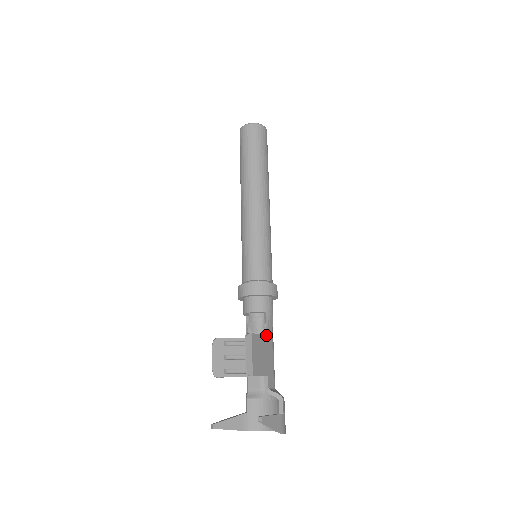
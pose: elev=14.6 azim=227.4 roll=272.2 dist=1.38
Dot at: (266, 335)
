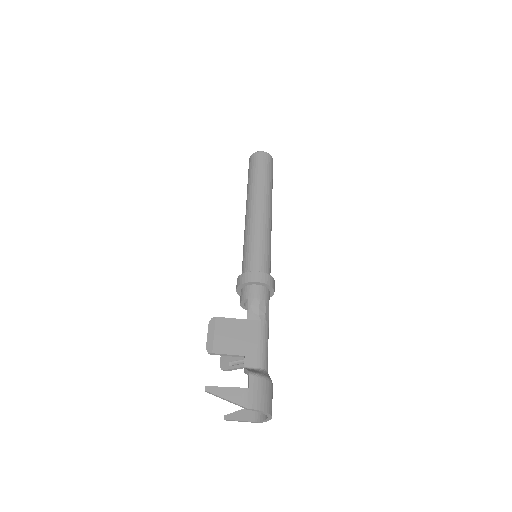
Dot at: (247, 319)
